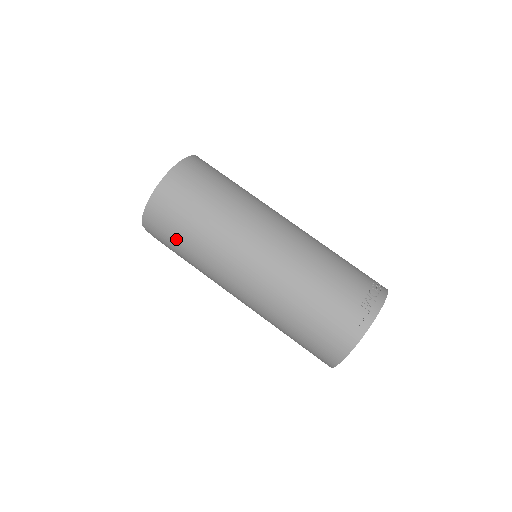
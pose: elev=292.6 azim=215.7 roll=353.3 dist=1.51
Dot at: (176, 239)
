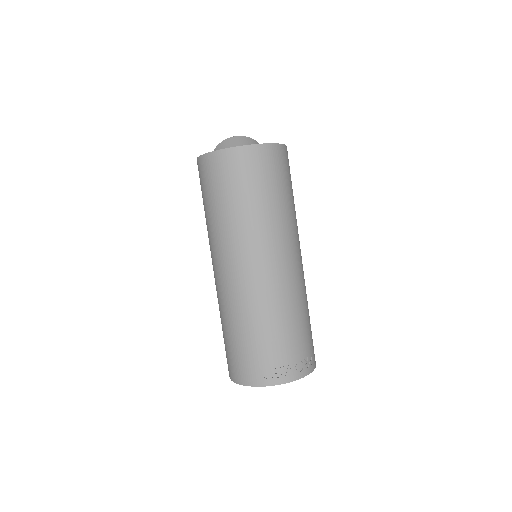
Dot at: (208, 197)
